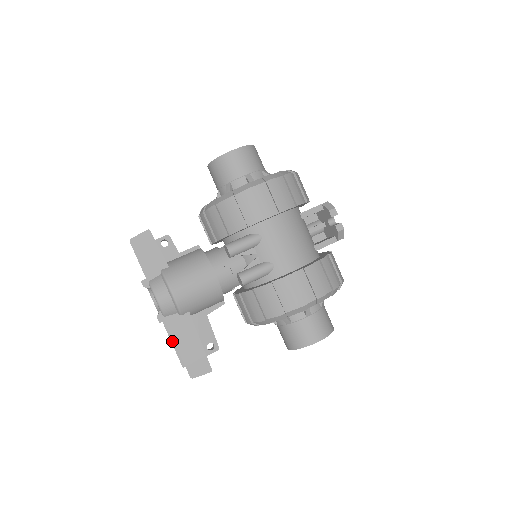
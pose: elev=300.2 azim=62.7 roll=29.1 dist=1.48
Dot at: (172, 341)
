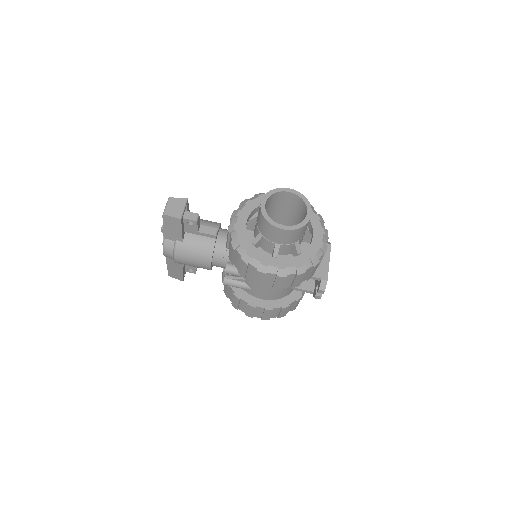
Dot at: occluded
